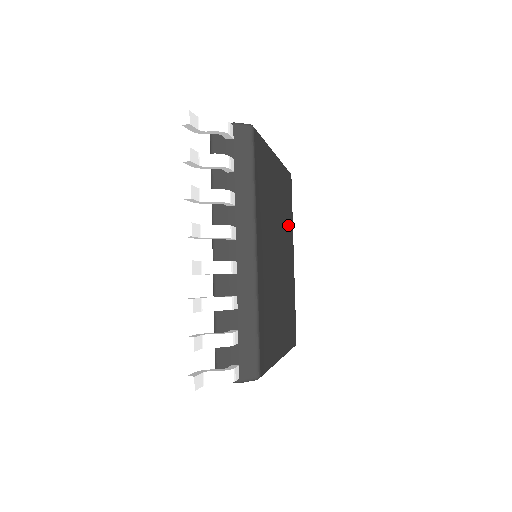
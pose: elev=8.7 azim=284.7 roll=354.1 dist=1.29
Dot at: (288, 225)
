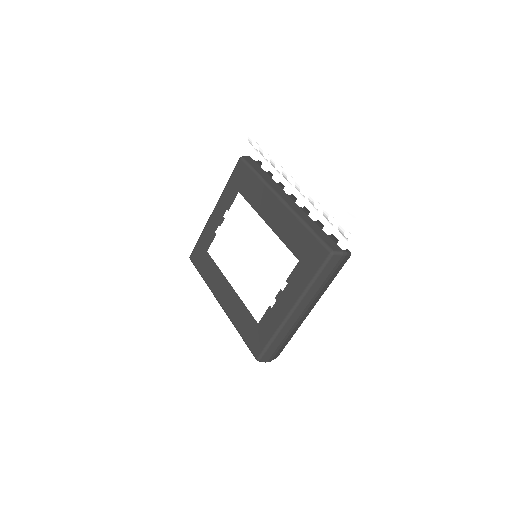
Dot at: occluded
